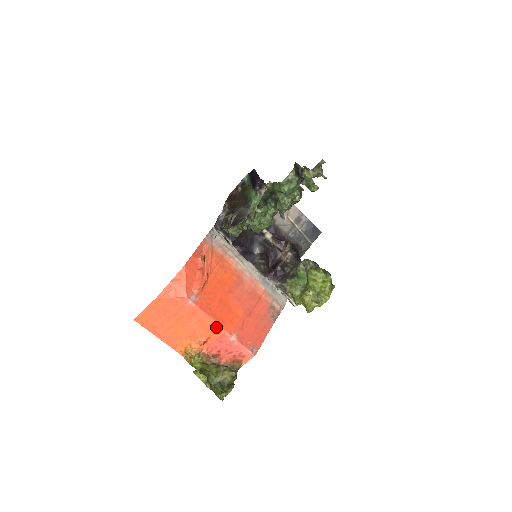
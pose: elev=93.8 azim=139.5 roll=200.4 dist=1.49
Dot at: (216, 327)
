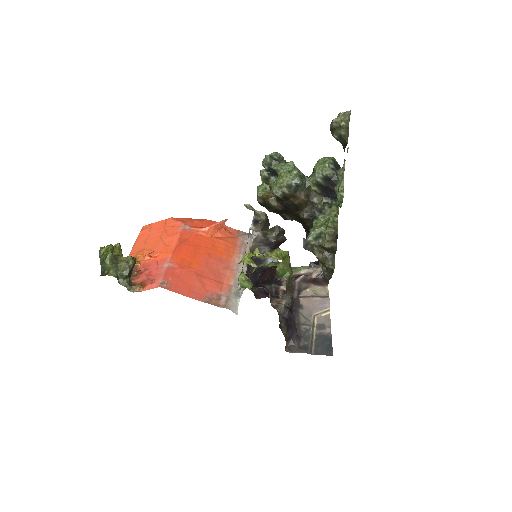
Dot at: (170, 251)
